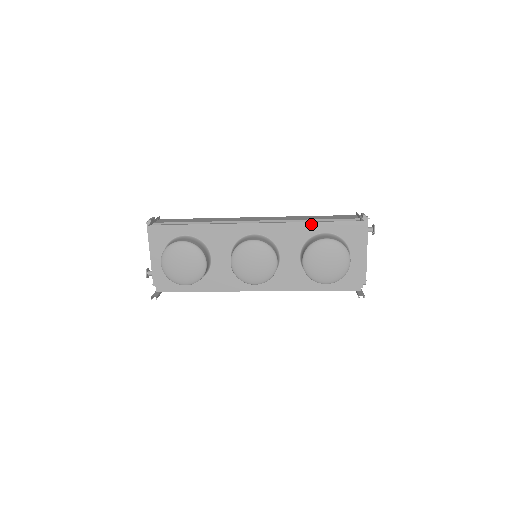
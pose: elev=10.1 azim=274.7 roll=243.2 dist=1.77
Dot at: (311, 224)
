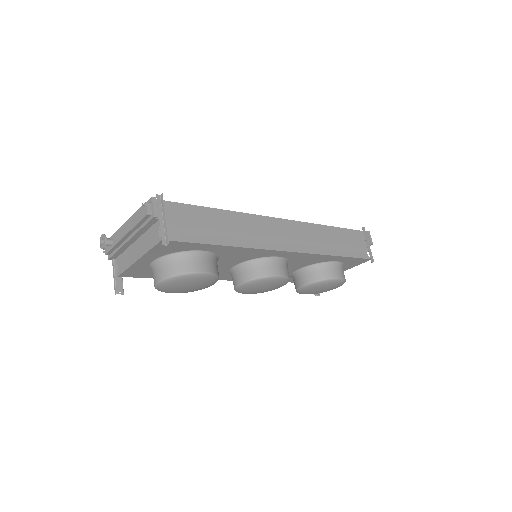
Dot at: (334, 257)
